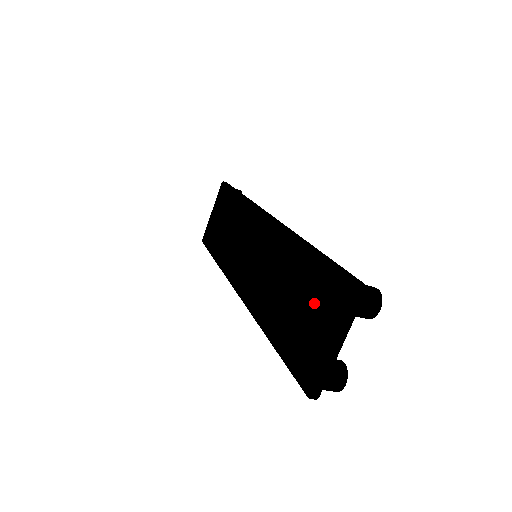
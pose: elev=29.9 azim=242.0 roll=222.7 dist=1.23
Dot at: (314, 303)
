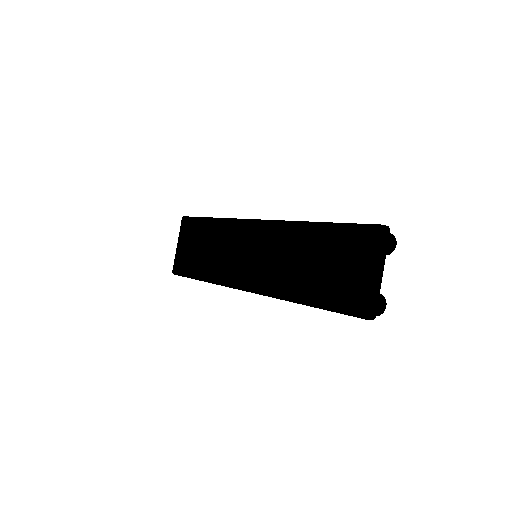
Dot at: (345, 256)
